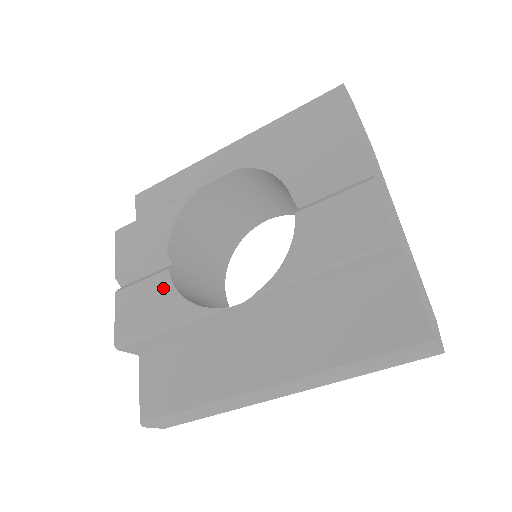
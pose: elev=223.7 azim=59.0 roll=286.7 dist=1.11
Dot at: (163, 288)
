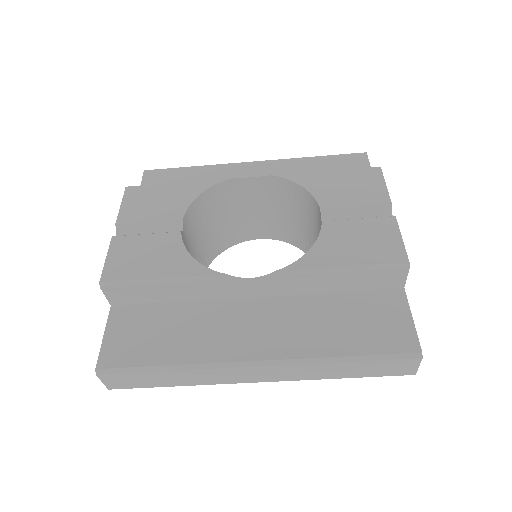
Dot at: (172, 245)
